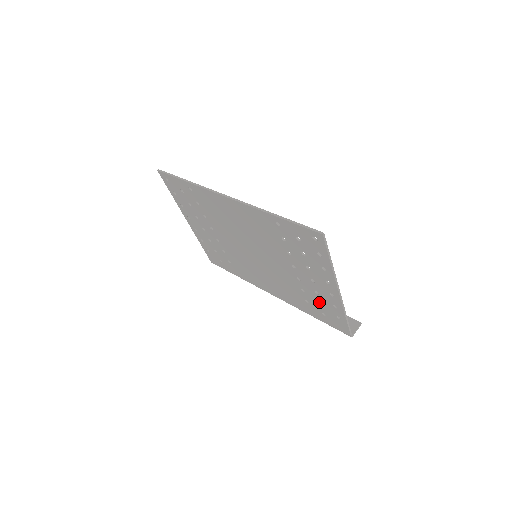
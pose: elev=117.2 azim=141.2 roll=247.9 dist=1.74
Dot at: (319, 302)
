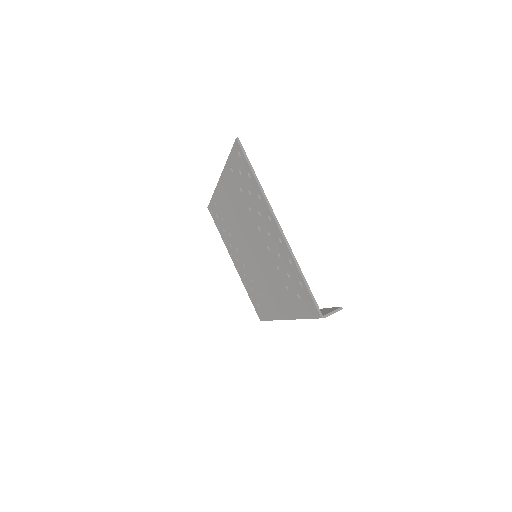
Dot at: (289, 276)
